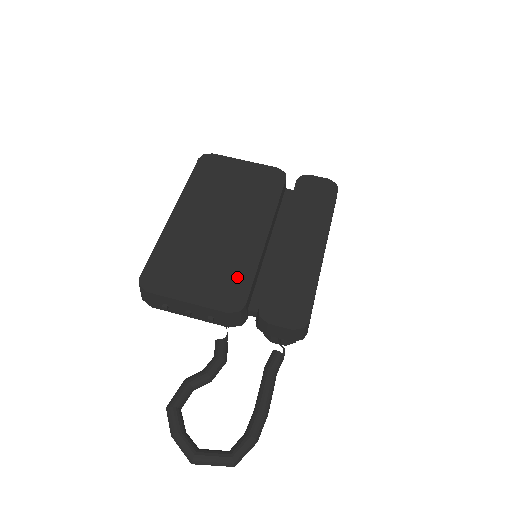
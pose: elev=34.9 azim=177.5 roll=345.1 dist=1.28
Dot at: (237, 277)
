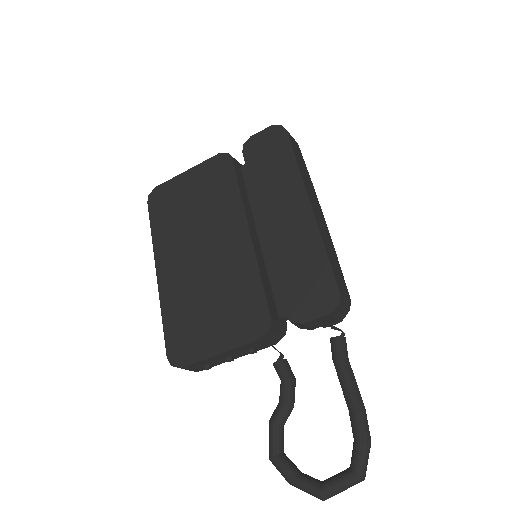
Dot at: (247, 296)
